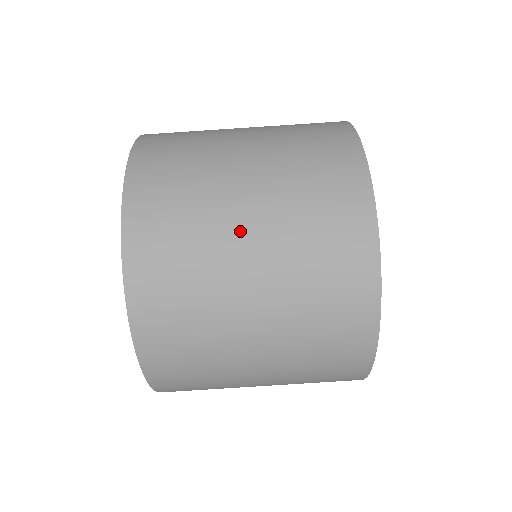
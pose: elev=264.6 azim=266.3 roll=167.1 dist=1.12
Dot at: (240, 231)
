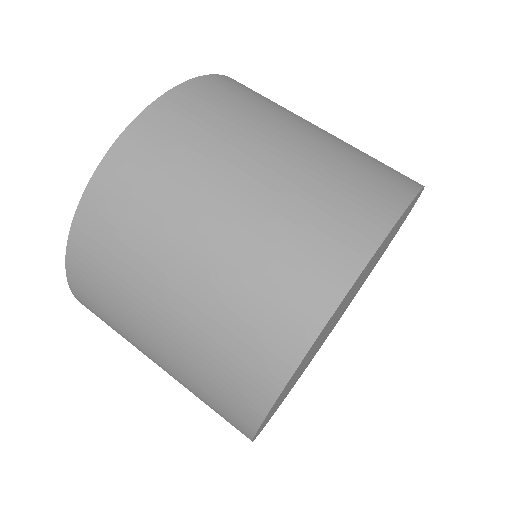
Dot at: (181, 256)
